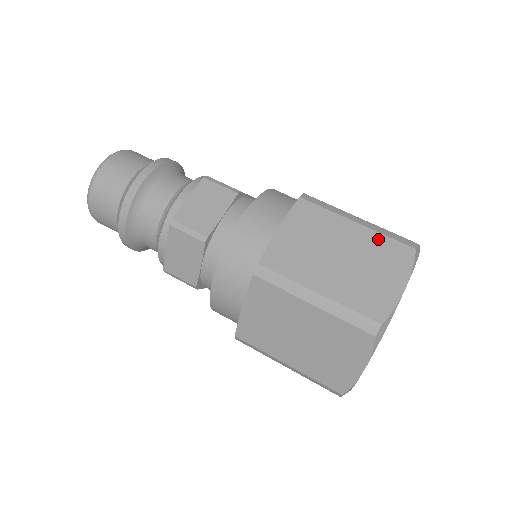
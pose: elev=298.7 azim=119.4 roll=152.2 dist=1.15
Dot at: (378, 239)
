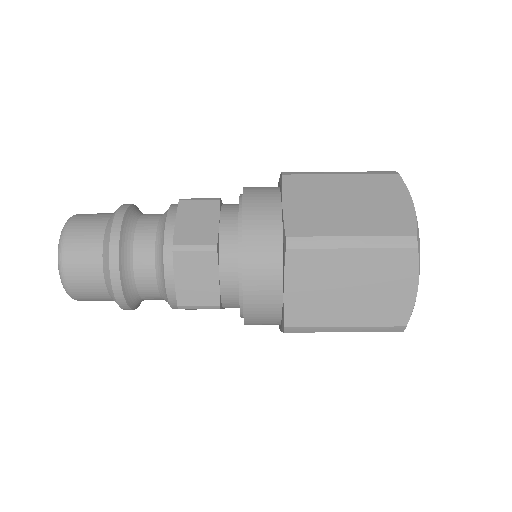
Dot at: (366, 178)
